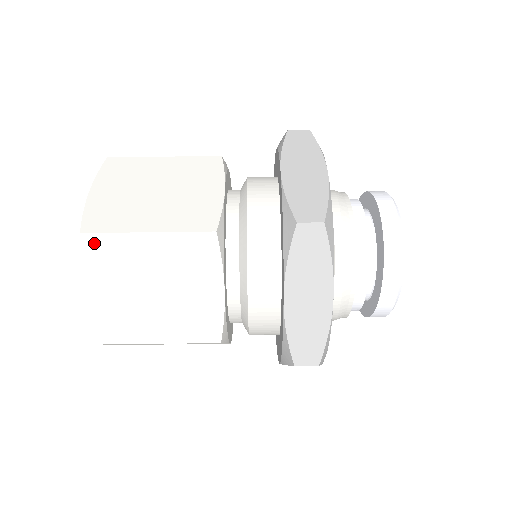
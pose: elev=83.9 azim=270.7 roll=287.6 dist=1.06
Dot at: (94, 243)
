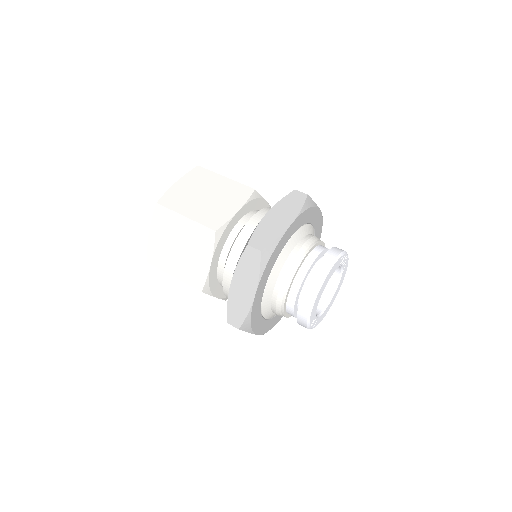
Dot at: (161, 211)
